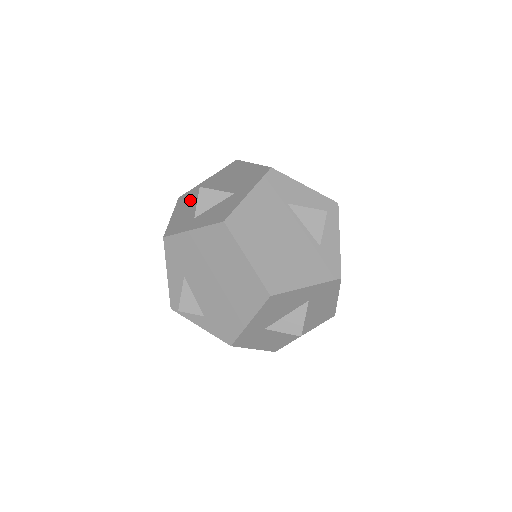
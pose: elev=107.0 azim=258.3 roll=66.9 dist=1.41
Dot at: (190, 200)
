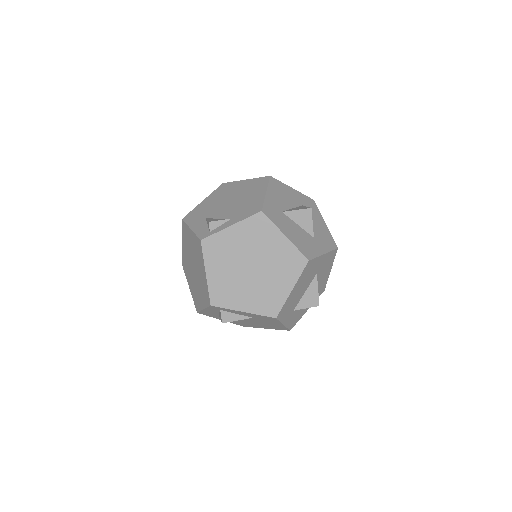
Dot at: occluded
